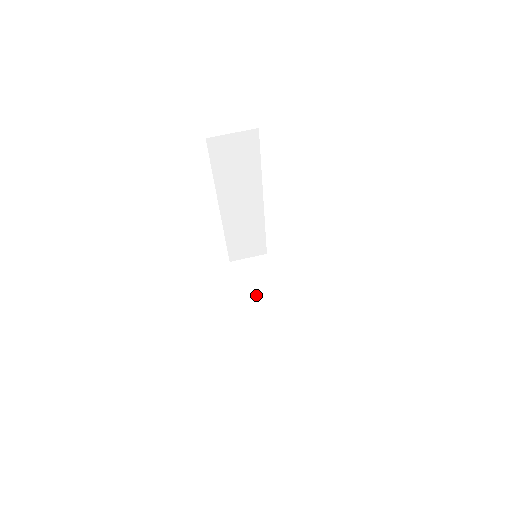
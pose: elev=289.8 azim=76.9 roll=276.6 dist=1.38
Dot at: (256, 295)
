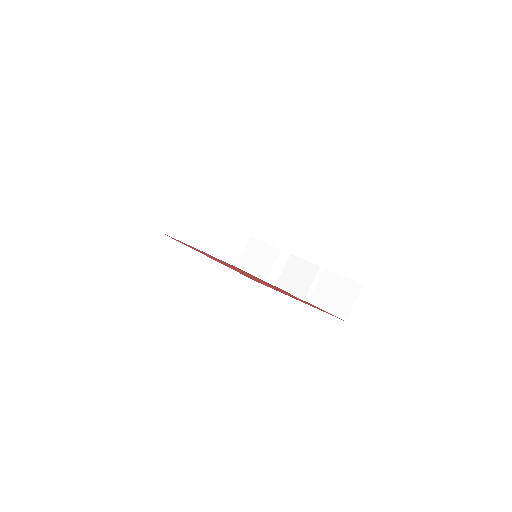
Dot at: (198, 232)
